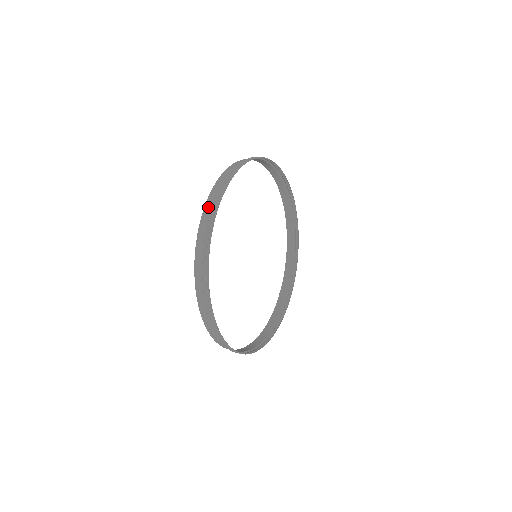
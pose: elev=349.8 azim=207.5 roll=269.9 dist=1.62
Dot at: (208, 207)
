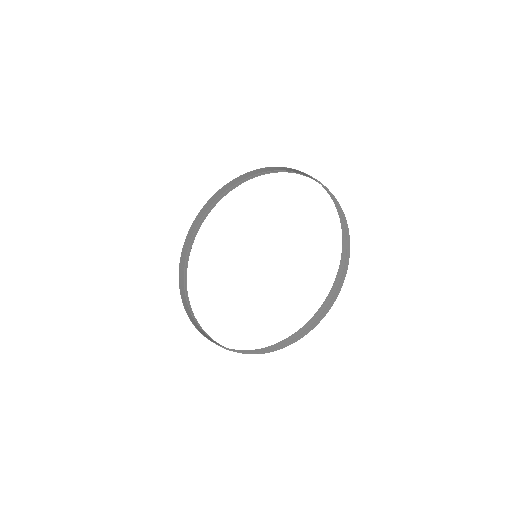
Dot at: (339, 278)
